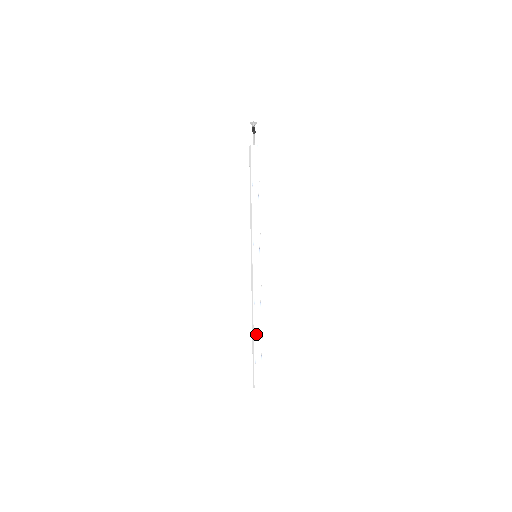
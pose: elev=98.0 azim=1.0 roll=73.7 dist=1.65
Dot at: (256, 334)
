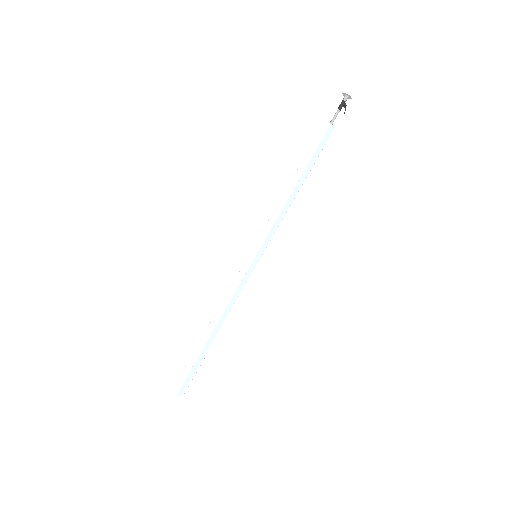
Dot at: (208, 341)
